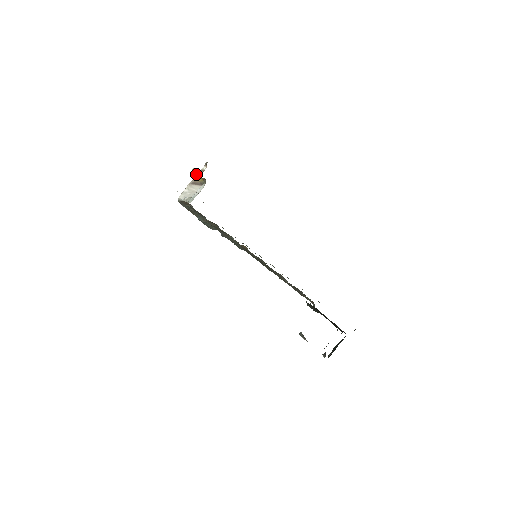
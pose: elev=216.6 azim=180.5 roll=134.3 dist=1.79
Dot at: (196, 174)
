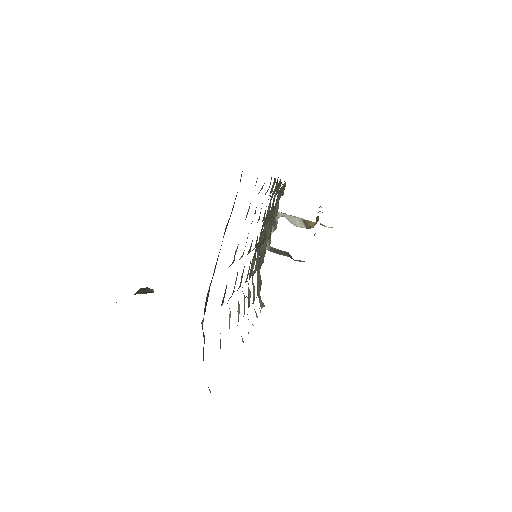
Dot at: occluded
